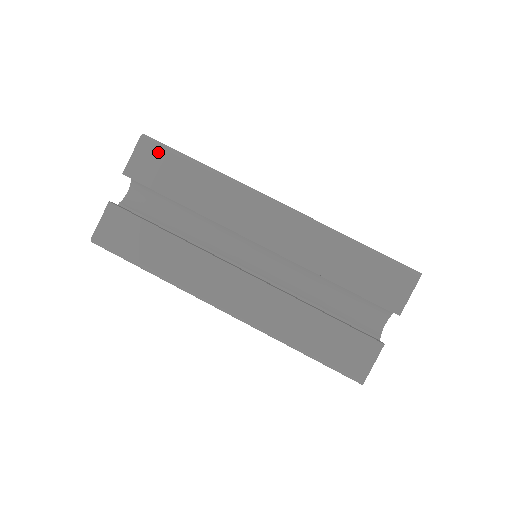
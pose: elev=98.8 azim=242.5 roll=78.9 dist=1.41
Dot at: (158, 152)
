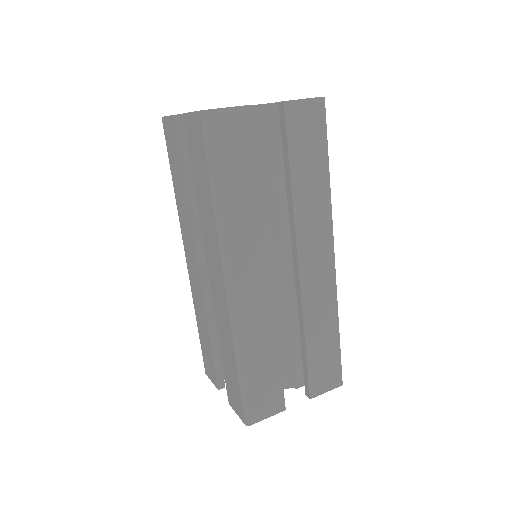
Dot at: (319, 124)
